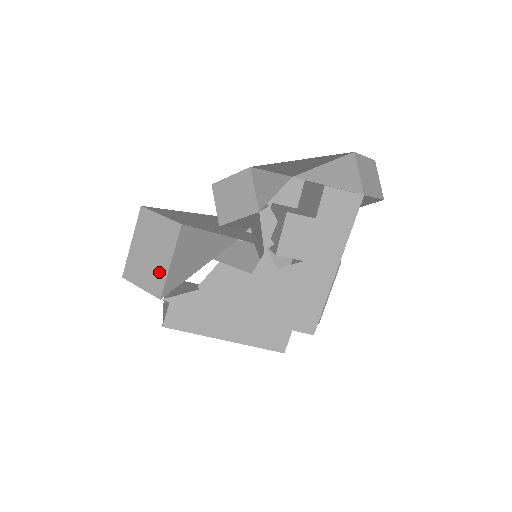
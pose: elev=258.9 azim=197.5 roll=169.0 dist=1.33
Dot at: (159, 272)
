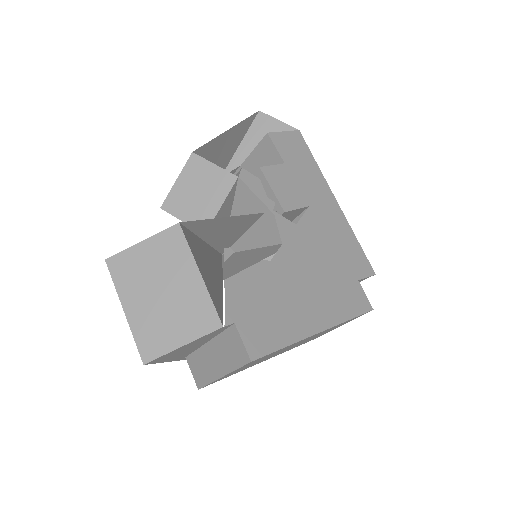
Dot at: (193, 299)
